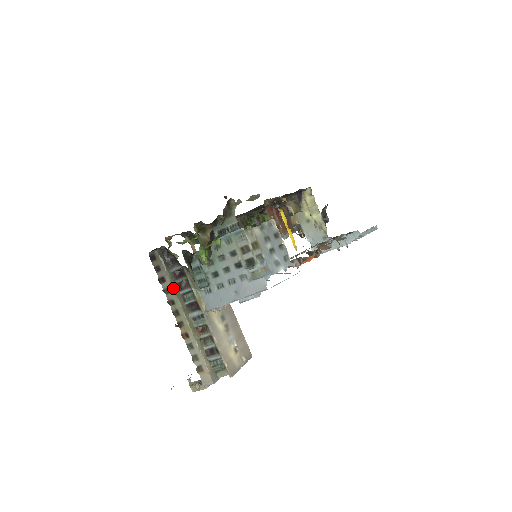
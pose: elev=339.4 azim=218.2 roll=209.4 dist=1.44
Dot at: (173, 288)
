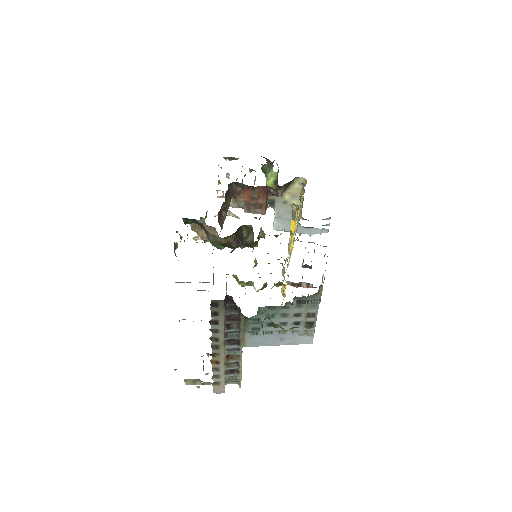
Dot at: (224, 330)
